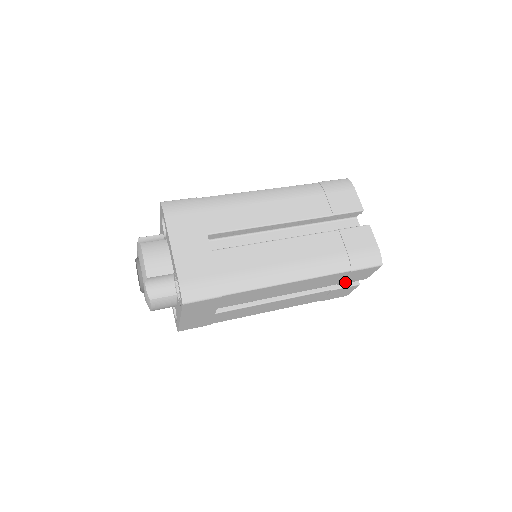
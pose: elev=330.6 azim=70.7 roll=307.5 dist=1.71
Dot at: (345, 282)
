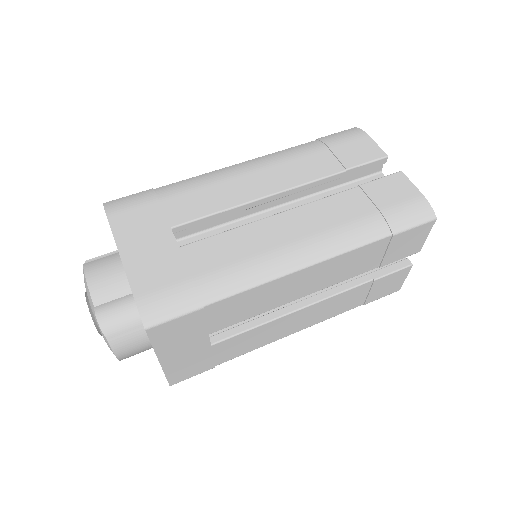
Dot at: (389, 261)
